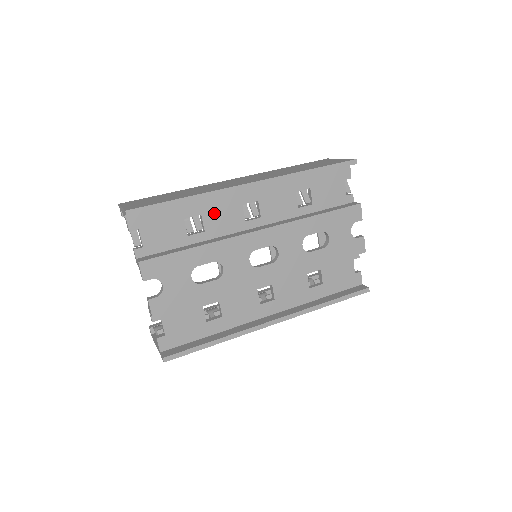
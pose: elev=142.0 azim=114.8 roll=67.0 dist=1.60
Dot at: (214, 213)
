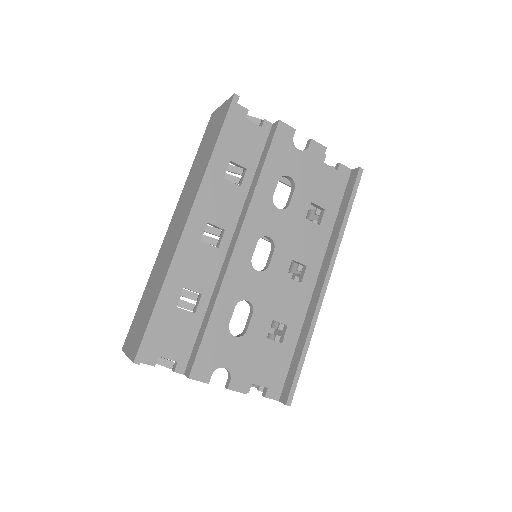
Dot at: (191, 274)
